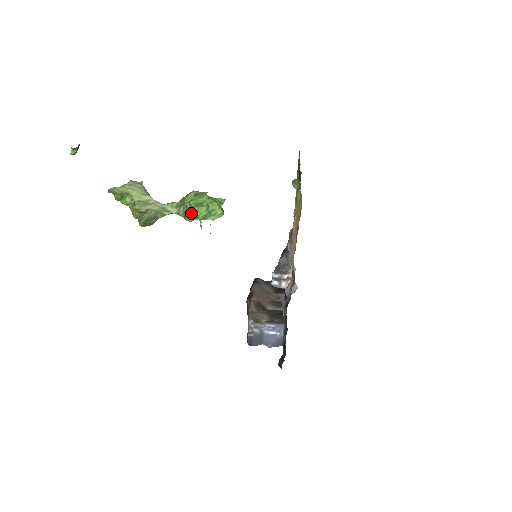
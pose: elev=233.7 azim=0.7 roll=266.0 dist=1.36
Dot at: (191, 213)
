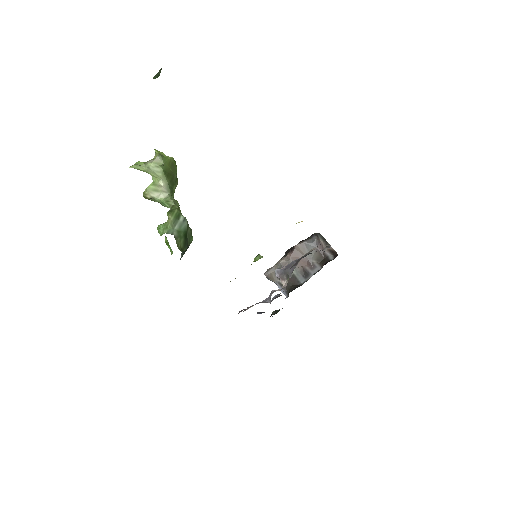
Dot at: occluded
